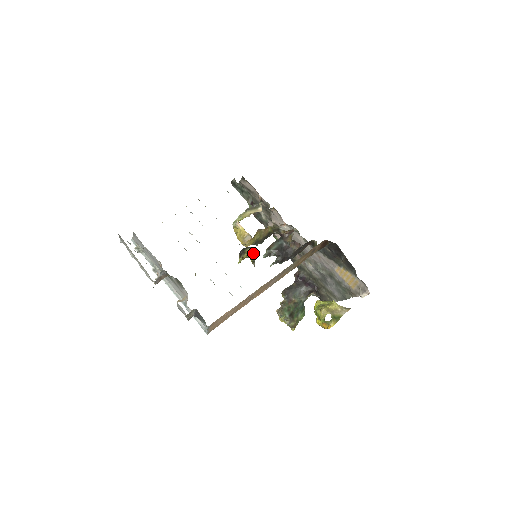
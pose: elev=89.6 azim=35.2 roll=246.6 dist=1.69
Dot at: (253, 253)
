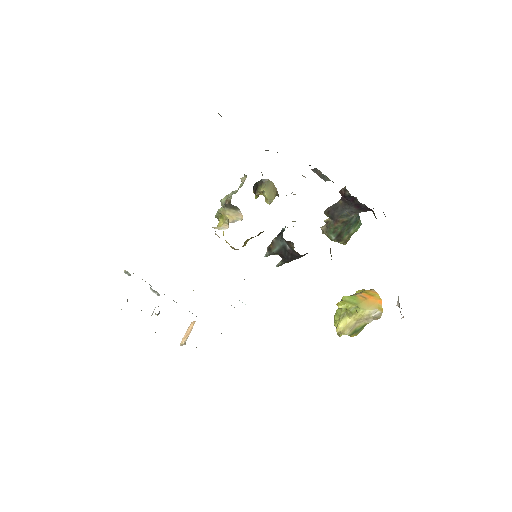
Dot at: (268, 197)
